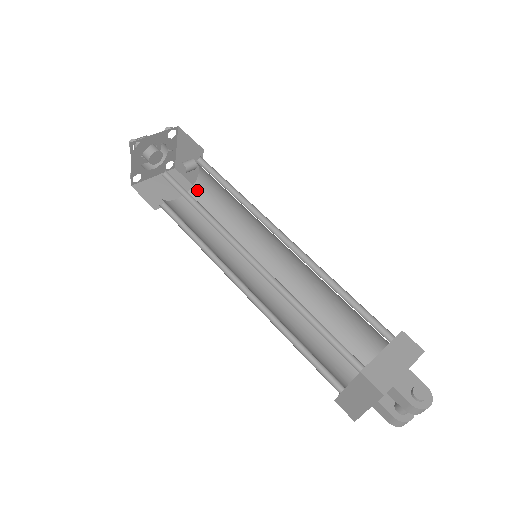
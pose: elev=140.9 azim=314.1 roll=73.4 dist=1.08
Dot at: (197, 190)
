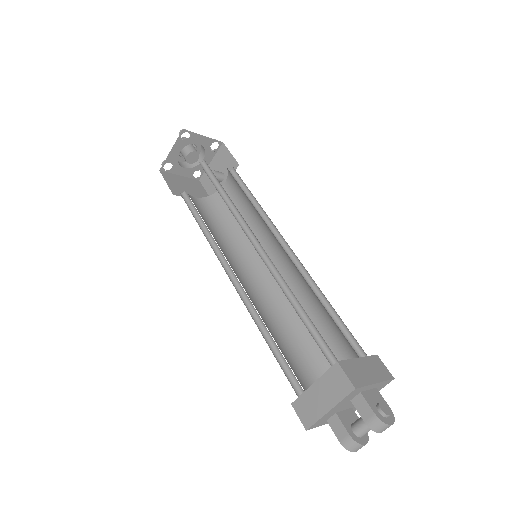
Dot at: (215, 198)
